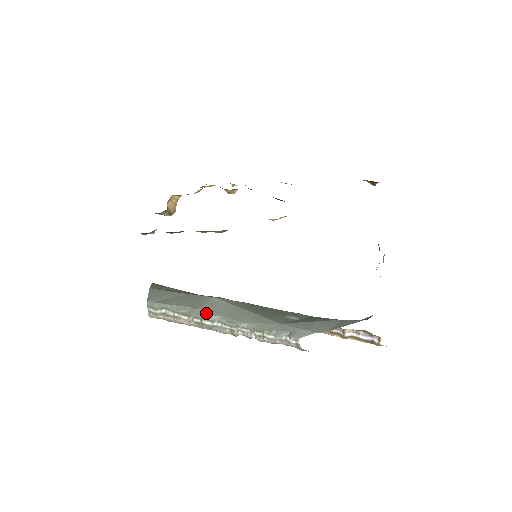
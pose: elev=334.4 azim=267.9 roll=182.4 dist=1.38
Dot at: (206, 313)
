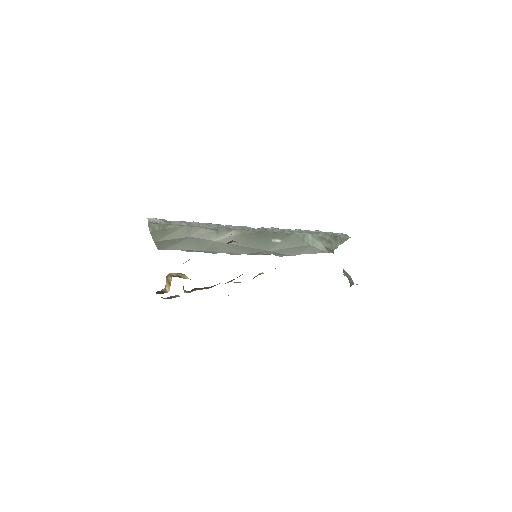
Dot at: (212, 253)
